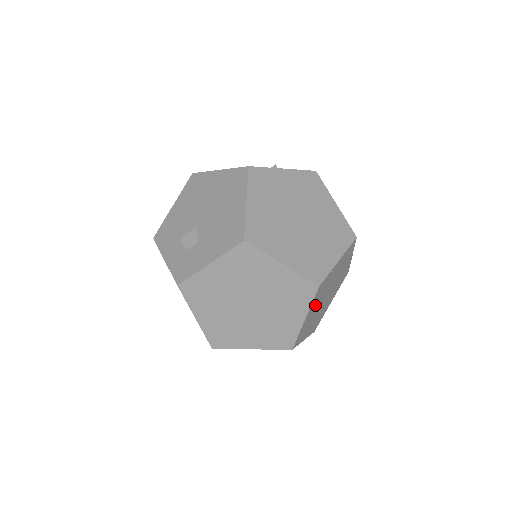
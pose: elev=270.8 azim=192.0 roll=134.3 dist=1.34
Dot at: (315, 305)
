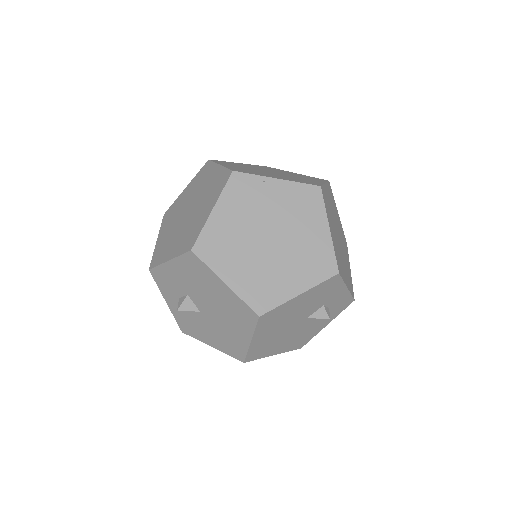
Dot at: (236, 213)
